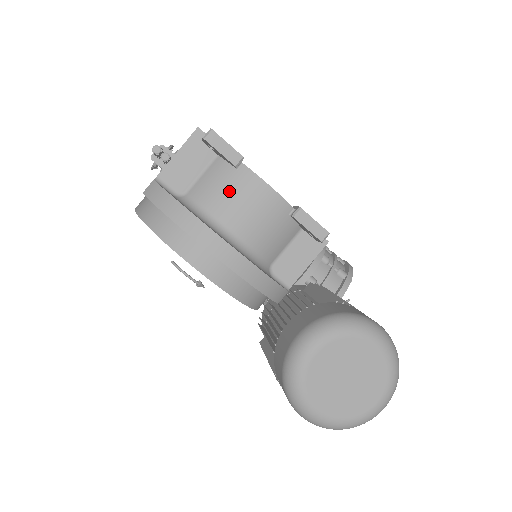
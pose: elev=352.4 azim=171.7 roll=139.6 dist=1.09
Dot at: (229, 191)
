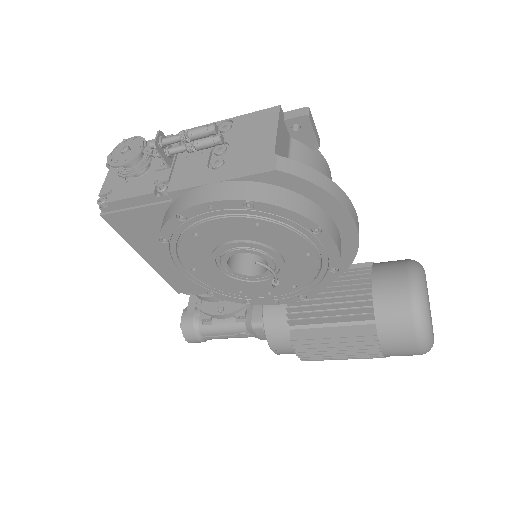
Dot at: occluded
